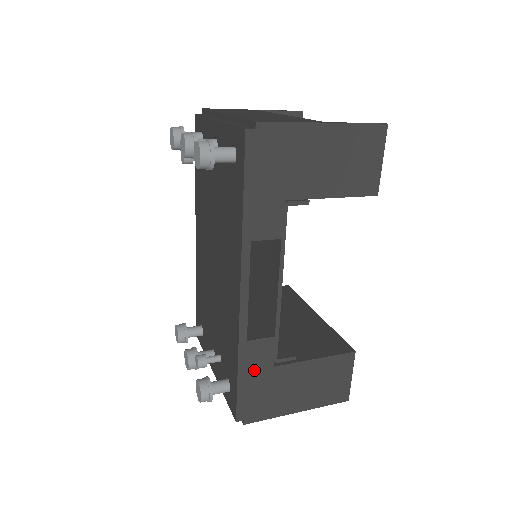
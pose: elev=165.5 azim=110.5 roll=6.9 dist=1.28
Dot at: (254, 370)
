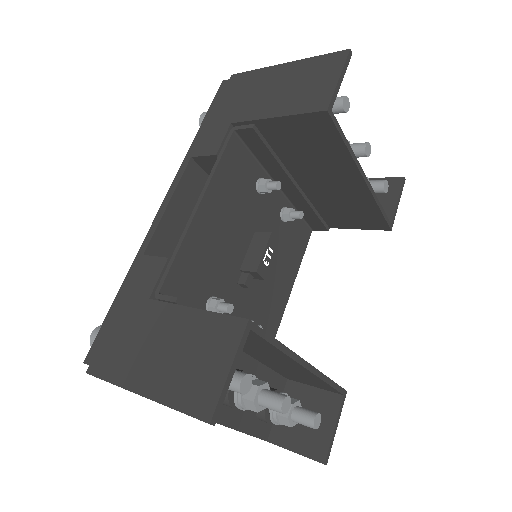
Dot at: (132, 295)
